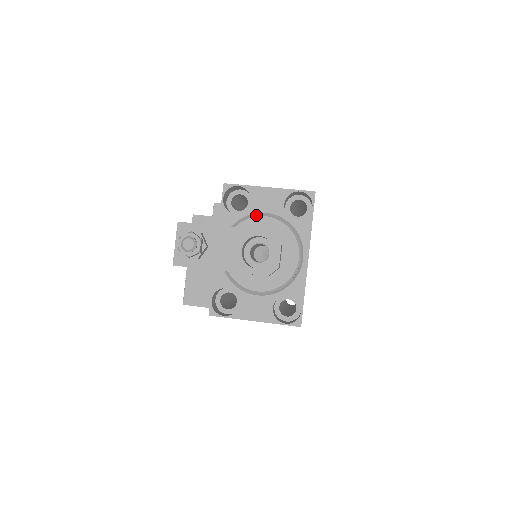
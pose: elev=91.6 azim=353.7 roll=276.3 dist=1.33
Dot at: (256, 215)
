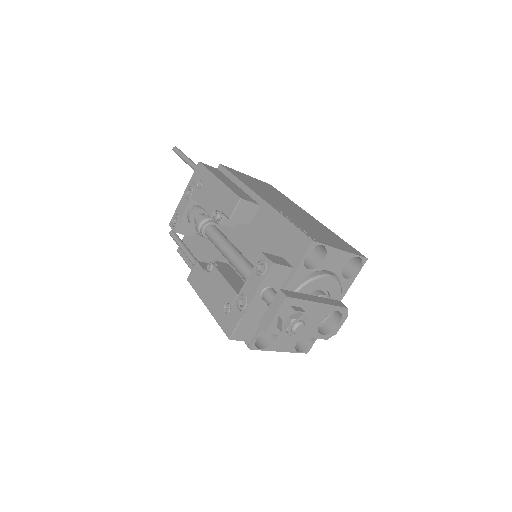
Dot at: (325, 275)
